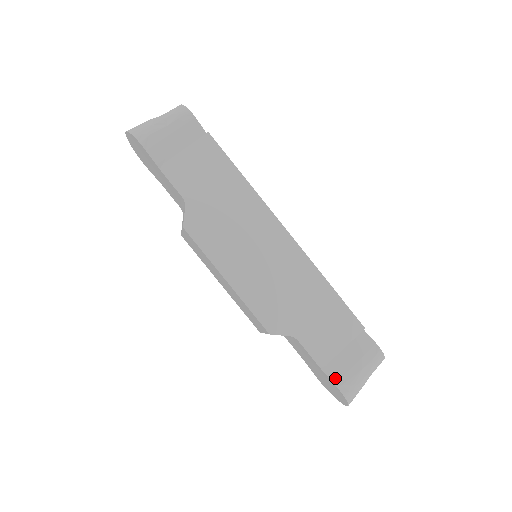
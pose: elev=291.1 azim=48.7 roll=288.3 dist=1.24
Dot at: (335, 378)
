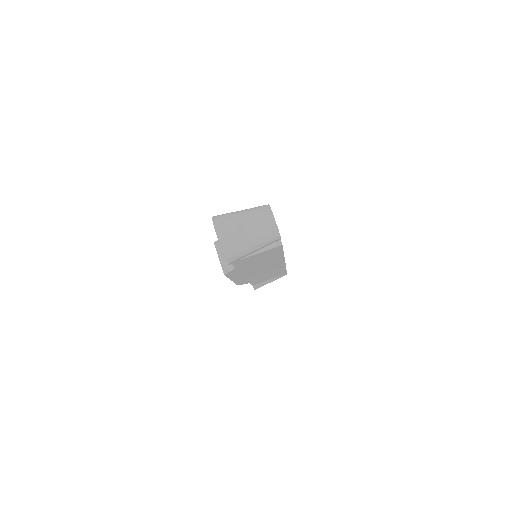
Dot at: (256, 288)
